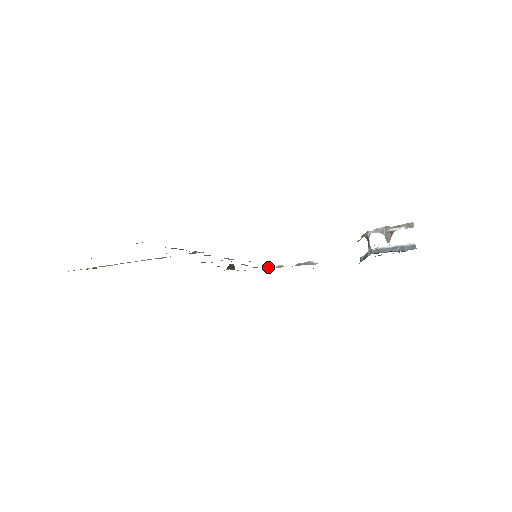
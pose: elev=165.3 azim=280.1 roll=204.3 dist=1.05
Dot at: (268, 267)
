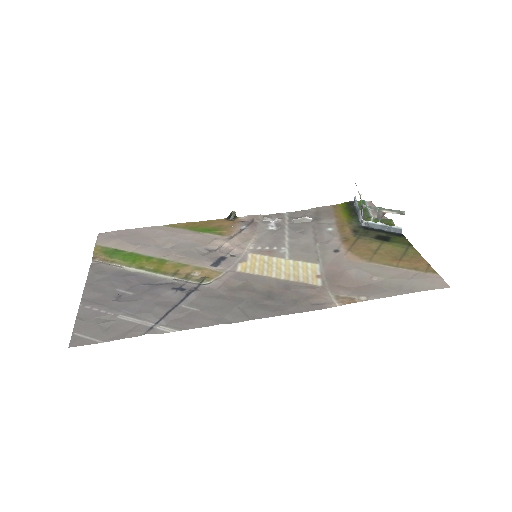
Dot at: (267, 220)
